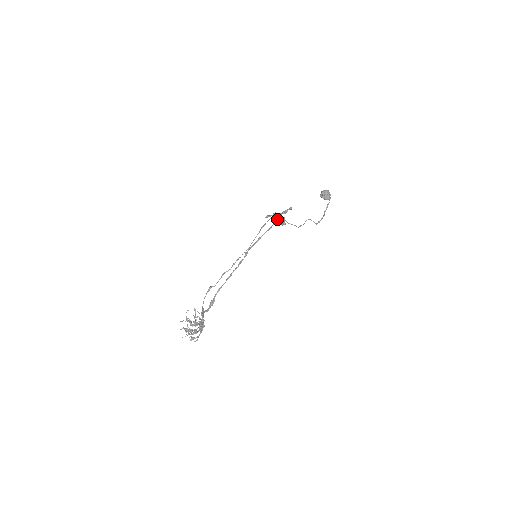
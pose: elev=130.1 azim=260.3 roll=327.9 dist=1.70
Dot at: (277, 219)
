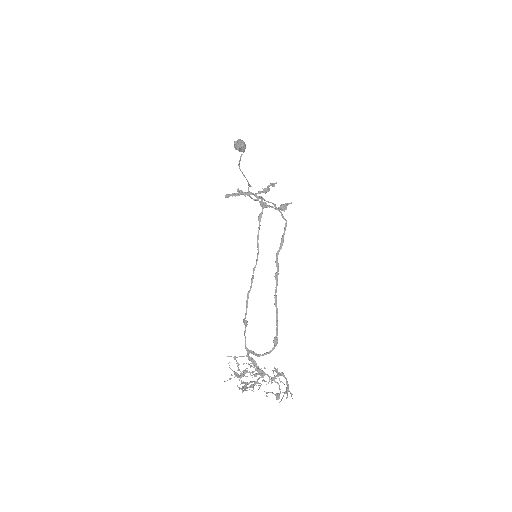
Dot at: (275, 204)
